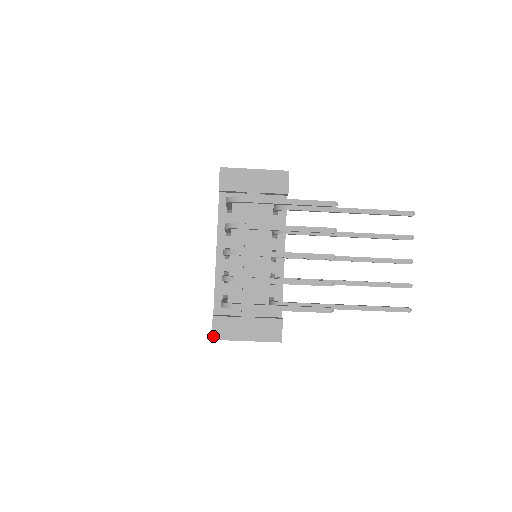
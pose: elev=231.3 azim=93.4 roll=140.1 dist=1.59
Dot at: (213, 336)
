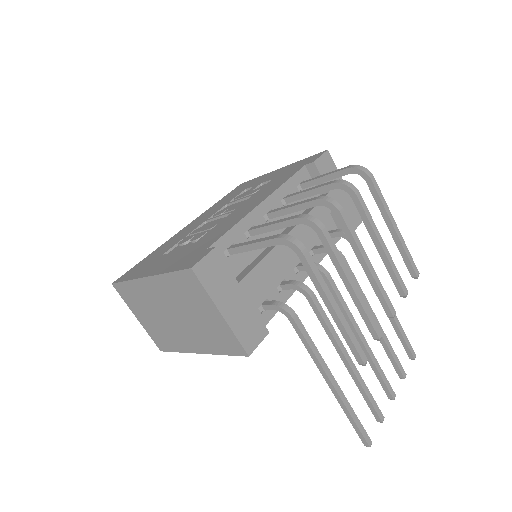
Dot at: (196, 266)
